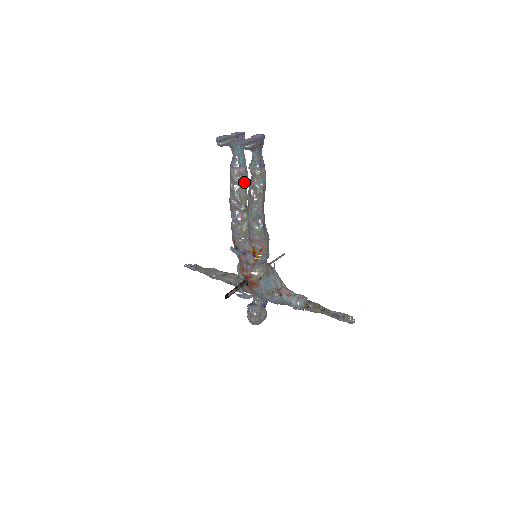
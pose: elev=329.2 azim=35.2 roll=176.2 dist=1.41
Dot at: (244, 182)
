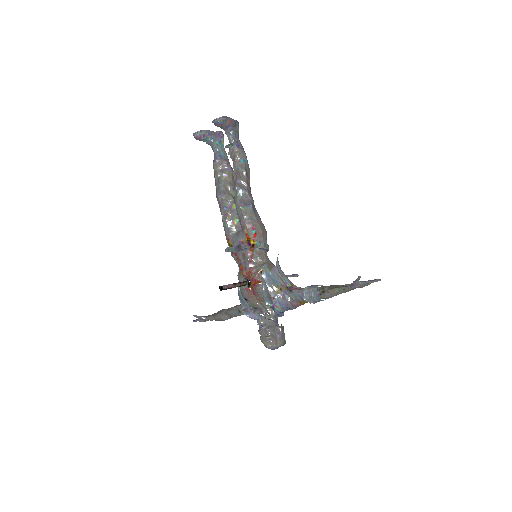
Dot at: (228, 174)
